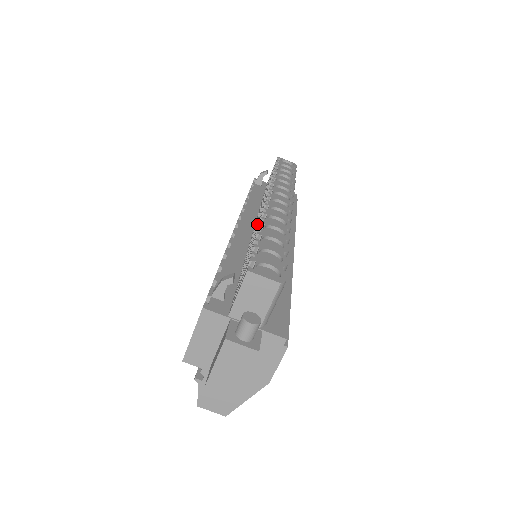
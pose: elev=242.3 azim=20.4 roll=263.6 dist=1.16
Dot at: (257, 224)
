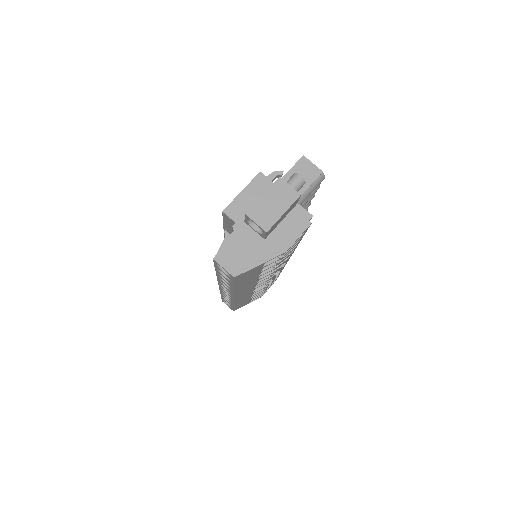
Dot at: occluded
